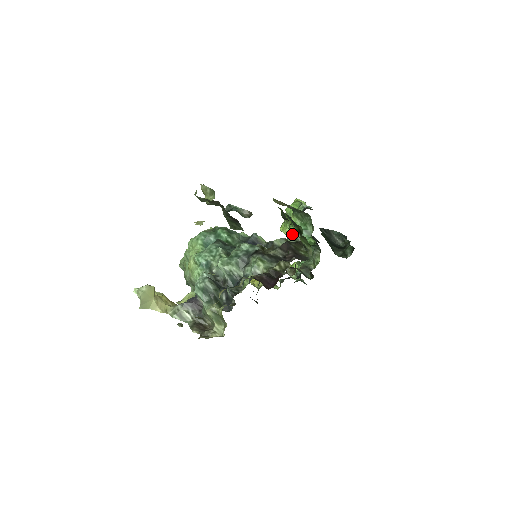
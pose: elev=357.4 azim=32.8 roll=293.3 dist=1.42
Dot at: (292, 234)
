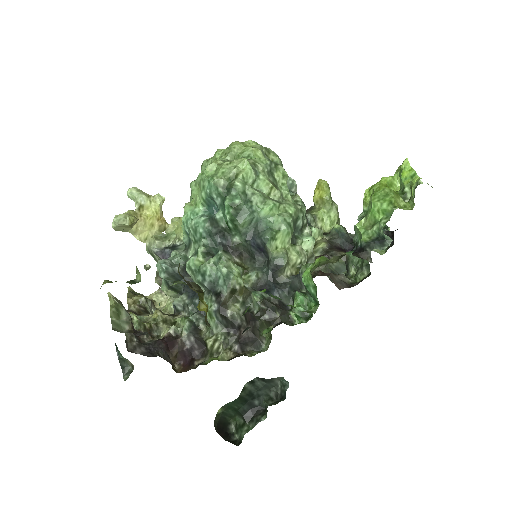
Dot at: (303, 279)
